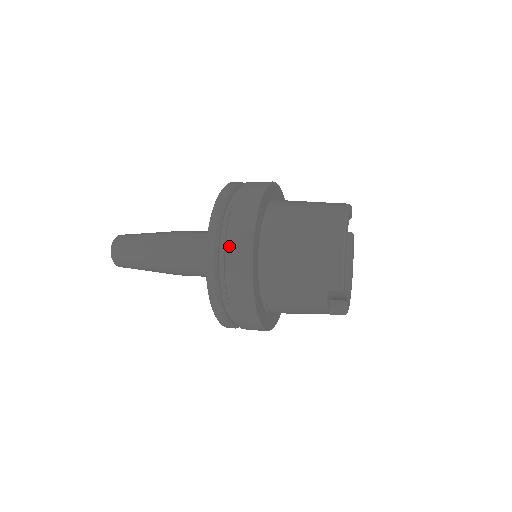
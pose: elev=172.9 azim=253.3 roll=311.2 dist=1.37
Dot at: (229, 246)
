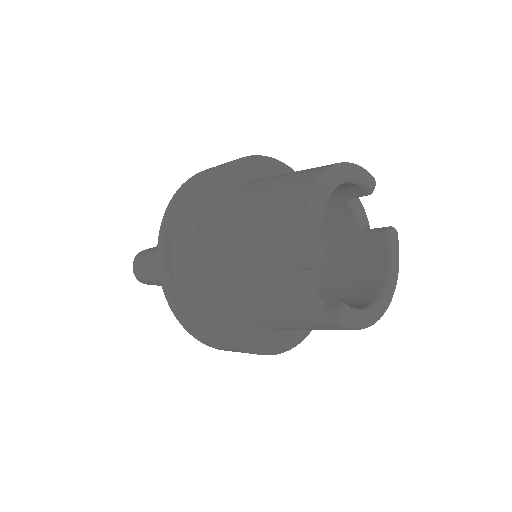
Dot at: (181, 210)
